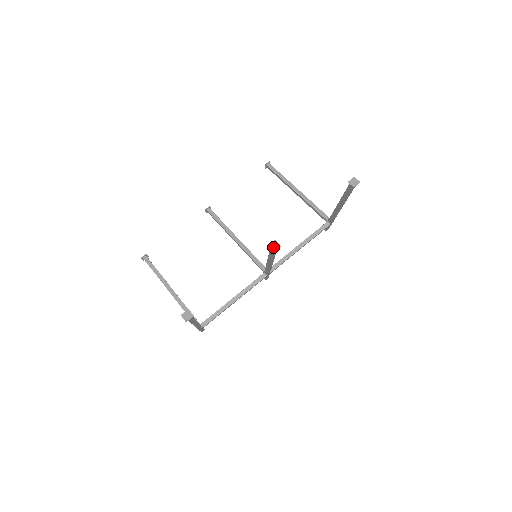
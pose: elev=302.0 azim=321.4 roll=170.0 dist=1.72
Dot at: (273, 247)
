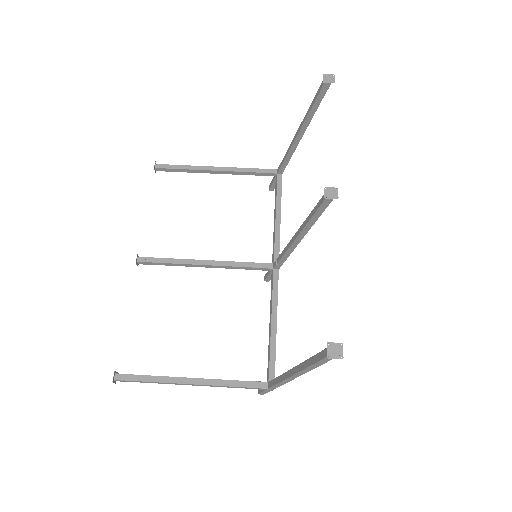
Dot at: (332, 195)
